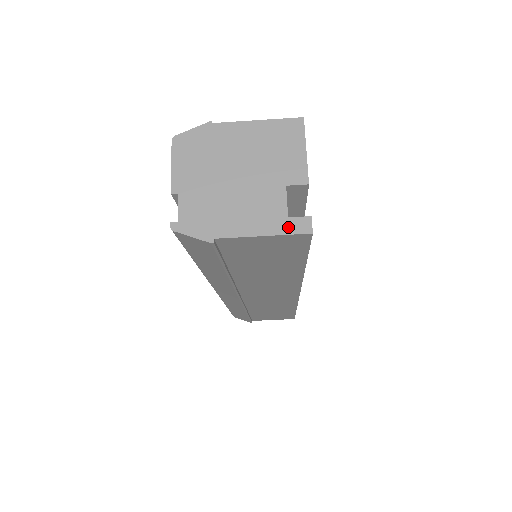
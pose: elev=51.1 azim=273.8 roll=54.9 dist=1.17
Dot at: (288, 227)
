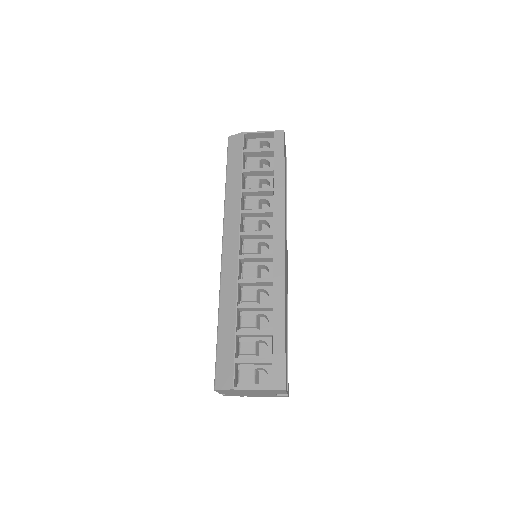
Dot at: occluded
